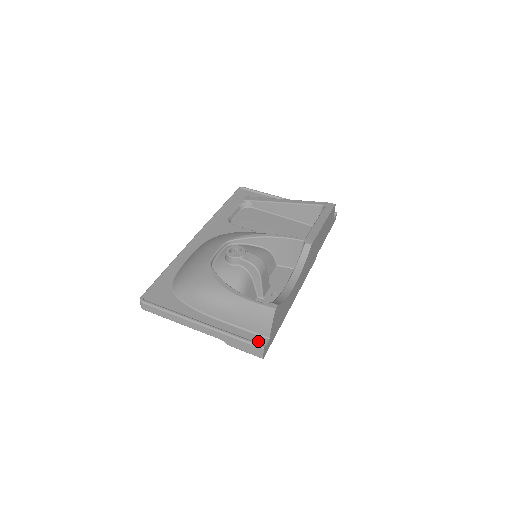
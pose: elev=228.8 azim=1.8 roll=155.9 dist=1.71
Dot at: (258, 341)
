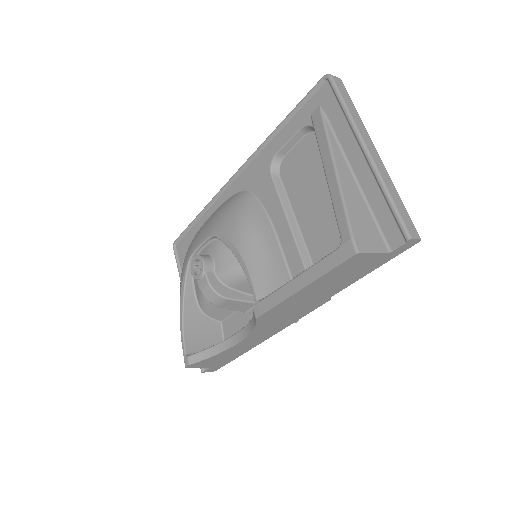
Dot at: occluded
